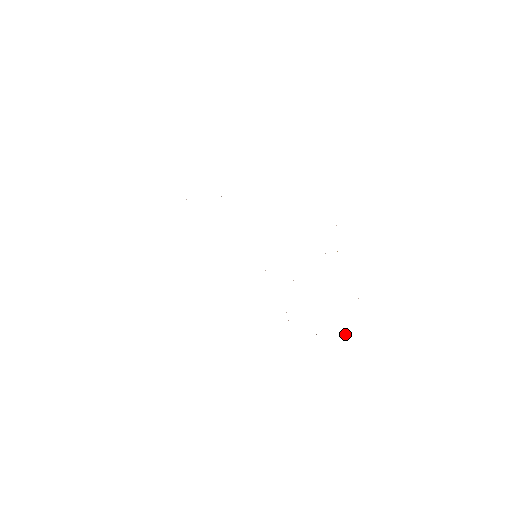
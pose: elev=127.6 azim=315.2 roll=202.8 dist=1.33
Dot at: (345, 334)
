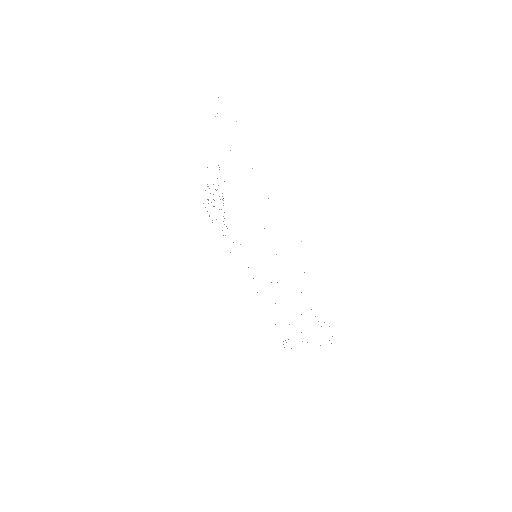
Dot at: occluded
